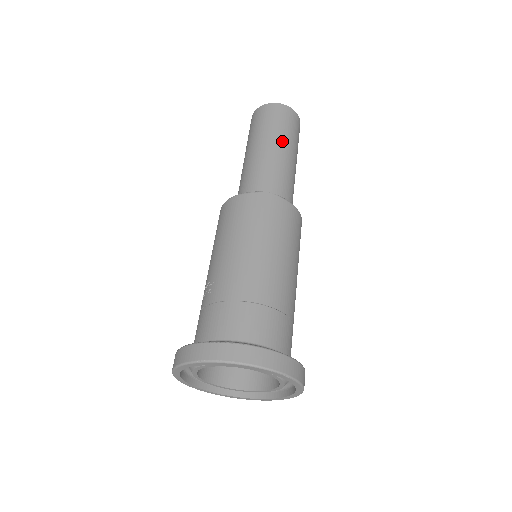
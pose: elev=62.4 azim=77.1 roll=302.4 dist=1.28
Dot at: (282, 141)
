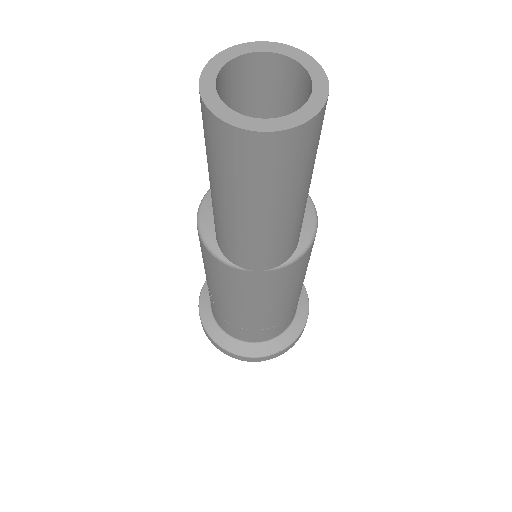
Dot at: (272, 208)
